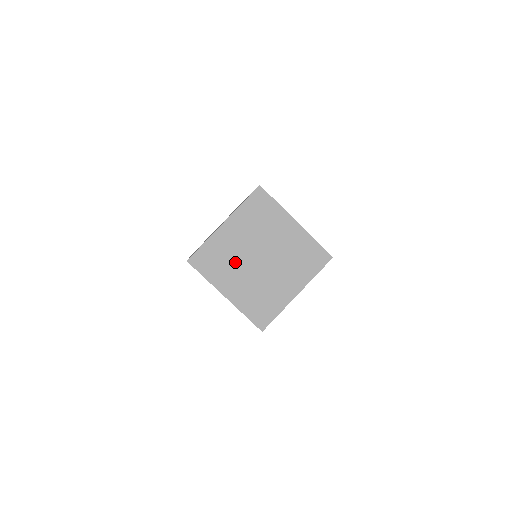
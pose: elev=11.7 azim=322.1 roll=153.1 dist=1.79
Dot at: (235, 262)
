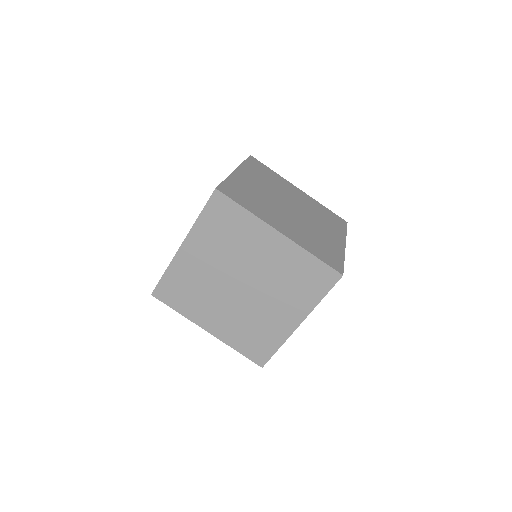
Dot at: occluded
